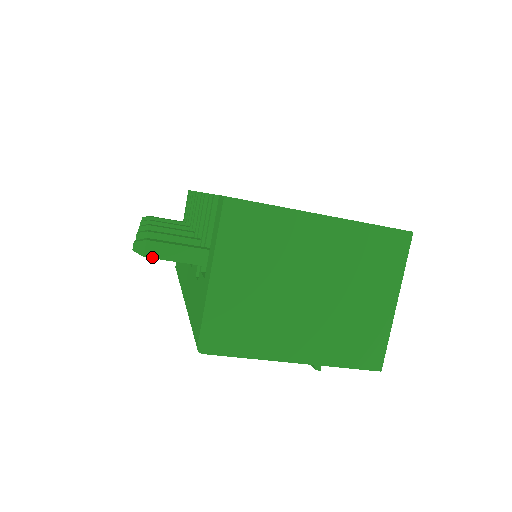
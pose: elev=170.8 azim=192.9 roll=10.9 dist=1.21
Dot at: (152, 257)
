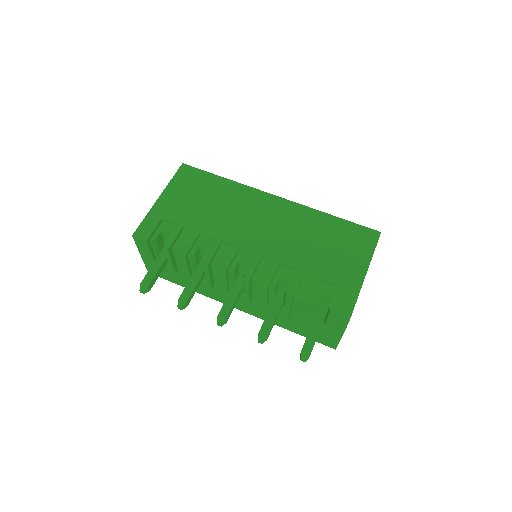
Dot at: occluded
